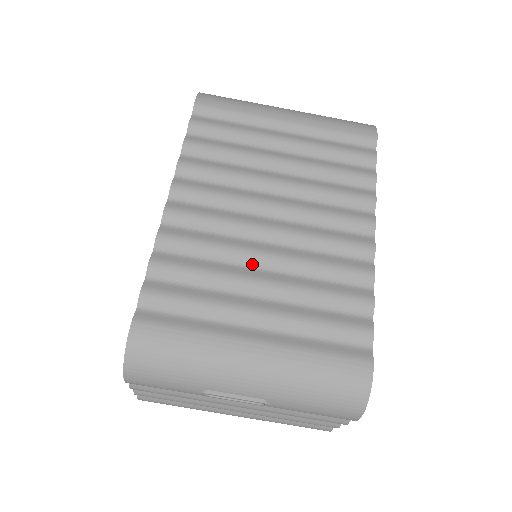
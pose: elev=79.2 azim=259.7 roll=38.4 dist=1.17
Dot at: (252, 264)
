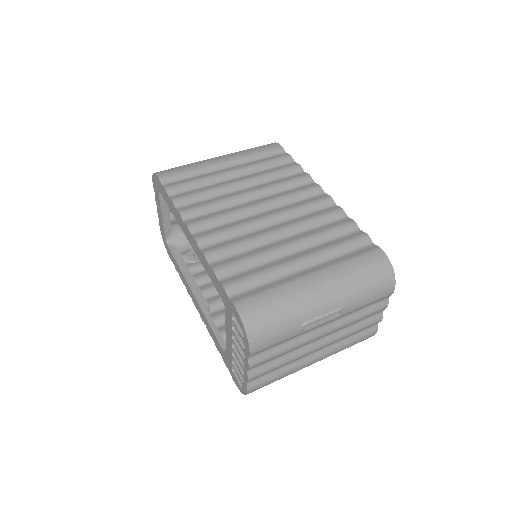
Dot at: (273, 240)
